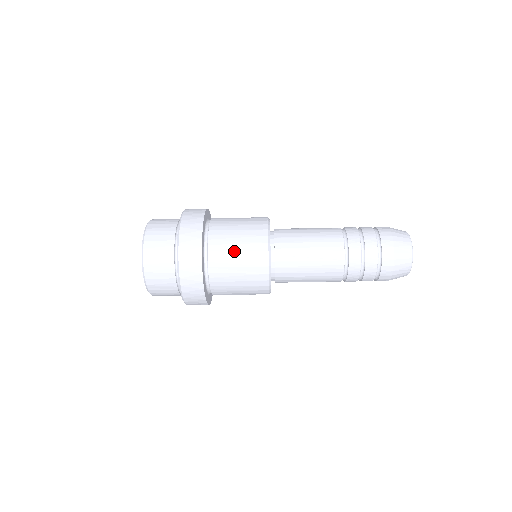
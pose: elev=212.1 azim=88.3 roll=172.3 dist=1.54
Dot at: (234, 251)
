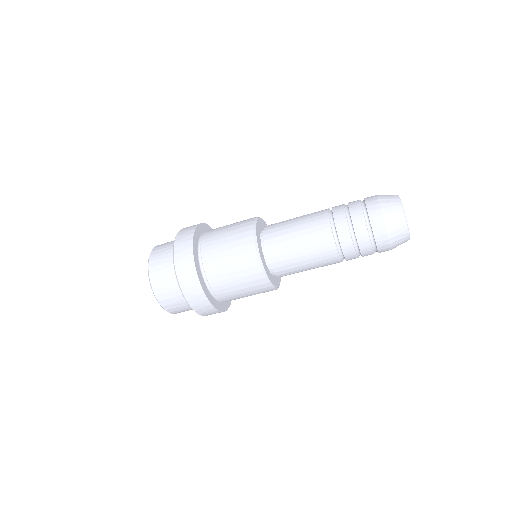
Dot at: (225, 258)
